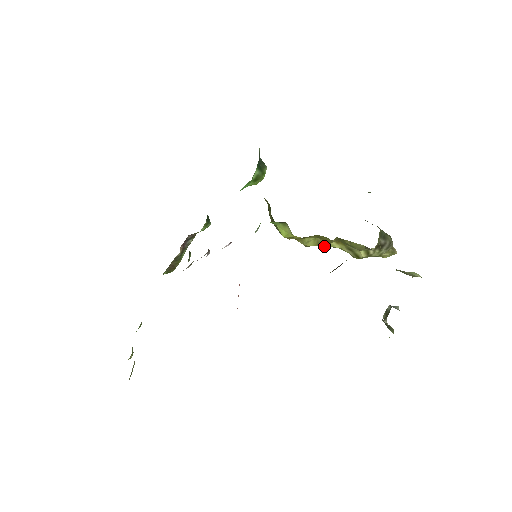
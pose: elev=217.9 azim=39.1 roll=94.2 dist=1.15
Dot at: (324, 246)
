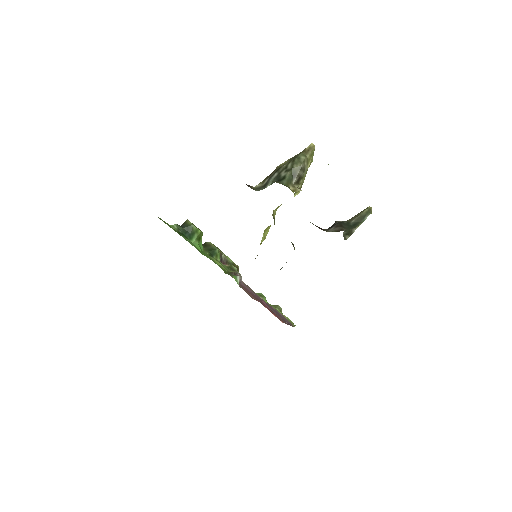
Dot at: (274, 219)
